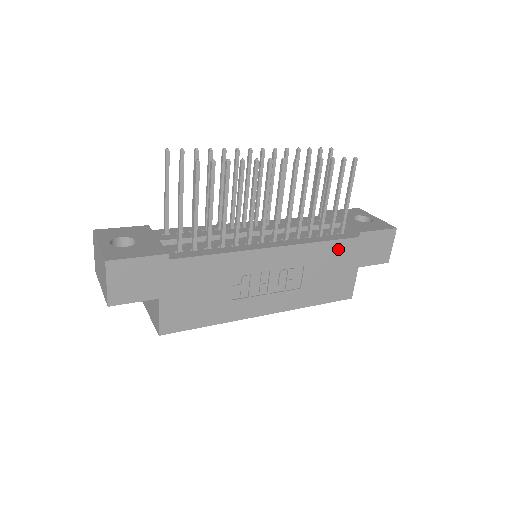
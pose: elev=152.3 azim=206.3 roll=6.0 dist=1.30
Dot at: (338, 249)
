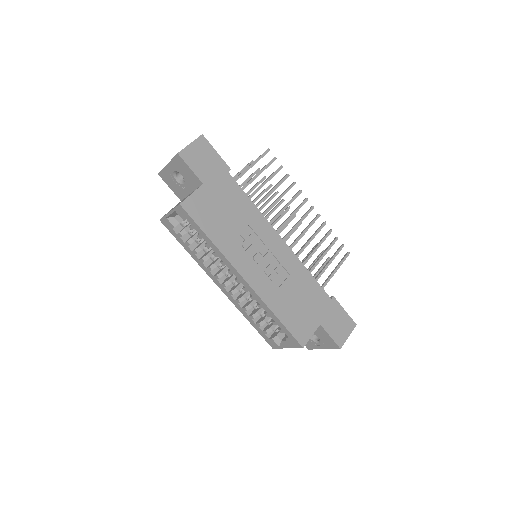
Dot at: (315, 291)
